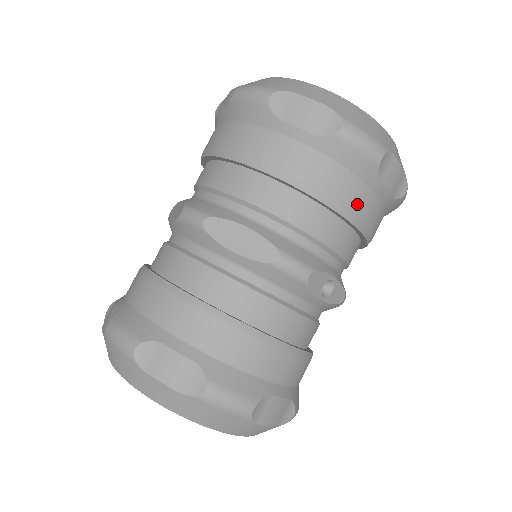
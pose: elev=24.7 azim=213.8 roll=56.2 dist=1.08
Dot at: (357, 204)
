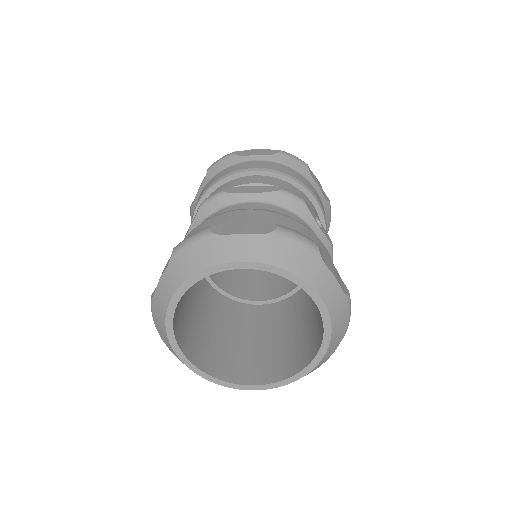
Dot at: (308, 185)
